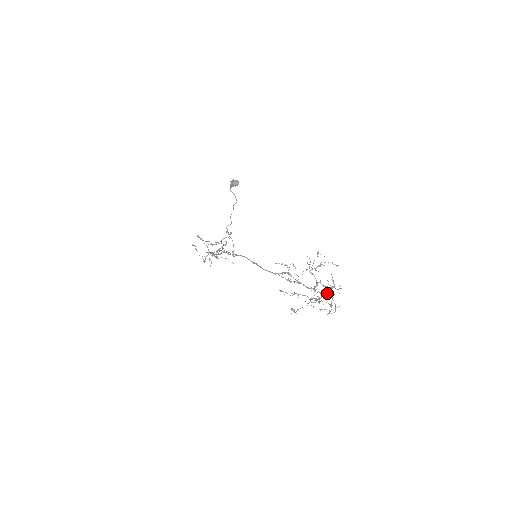
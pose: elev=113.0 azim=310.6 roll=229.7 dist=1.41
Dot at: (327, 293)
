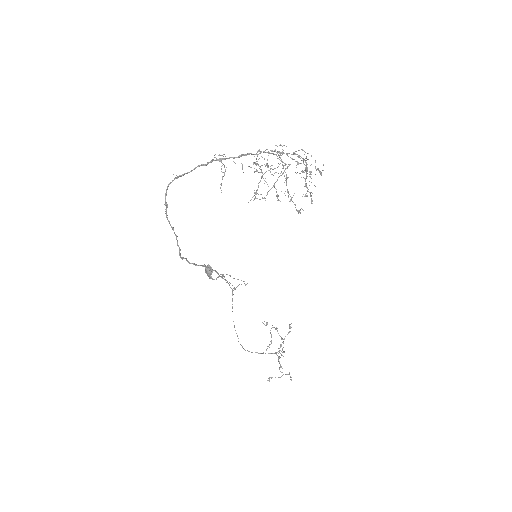
Dot at: occluded
